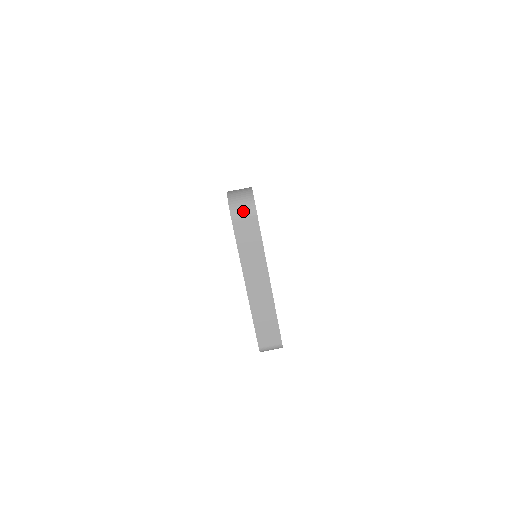
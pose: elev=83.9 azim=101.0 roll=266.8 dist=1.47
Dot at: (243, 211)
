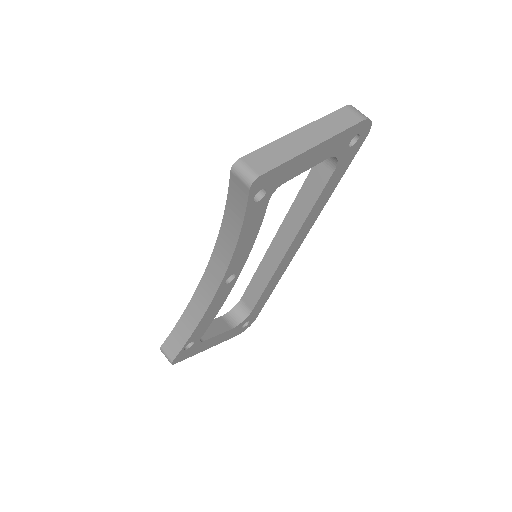
Dot at: (358, 112)
